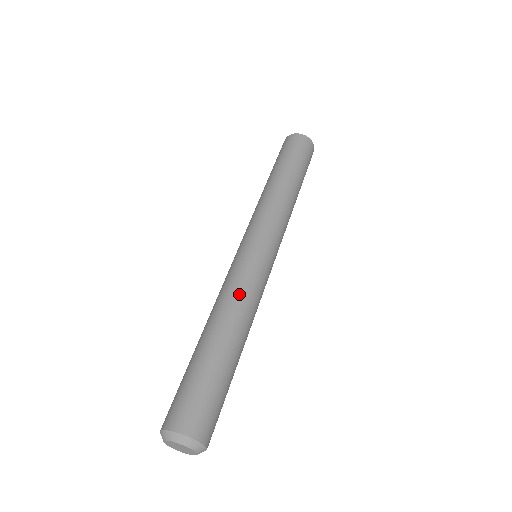
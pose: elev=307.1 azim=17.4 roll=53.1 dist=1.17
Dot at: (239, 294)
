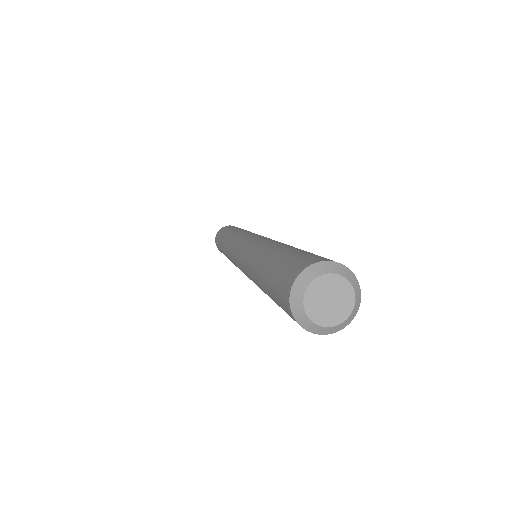
Dot at: occluded
